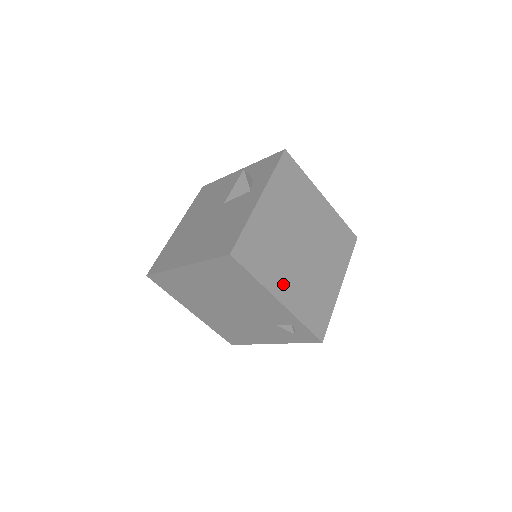
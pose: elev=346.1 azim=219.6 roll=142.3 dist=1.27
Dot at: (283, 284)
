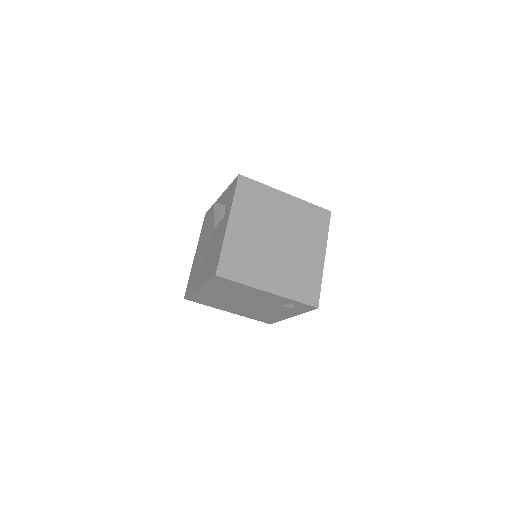
Dot at: (268, 278)
